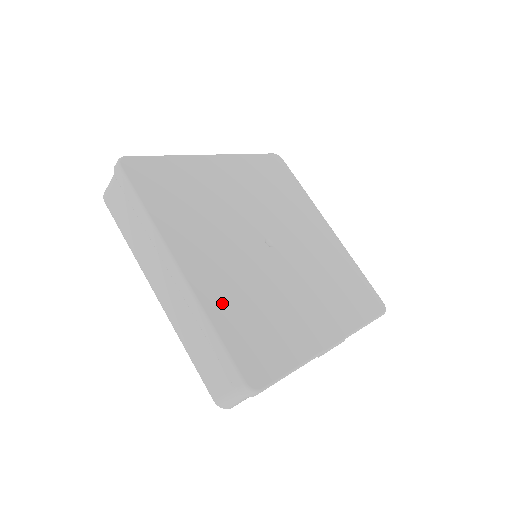
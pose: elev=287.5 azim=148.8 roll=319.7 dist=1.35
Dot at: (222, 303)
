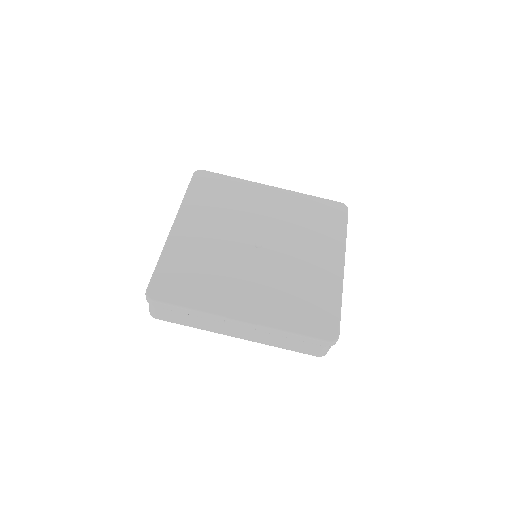
Dot at: (179, 253)
